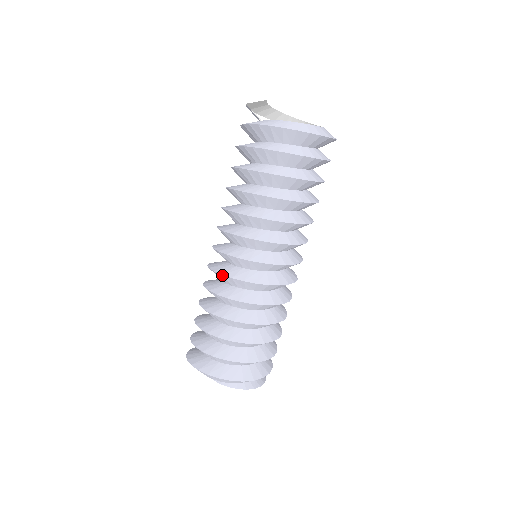
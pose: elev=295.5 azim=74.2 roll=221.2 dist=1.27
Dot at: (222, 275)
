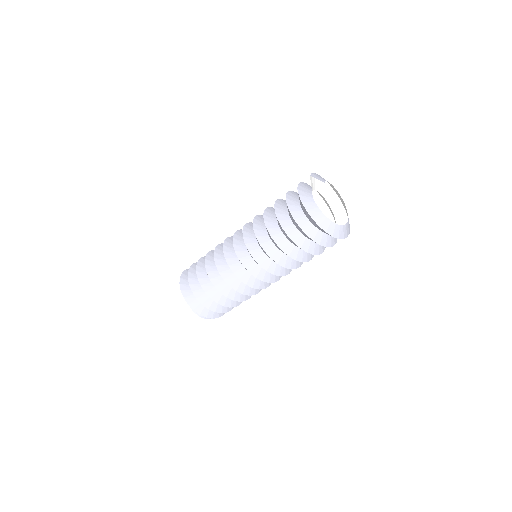
Dot at: (225, 258)
